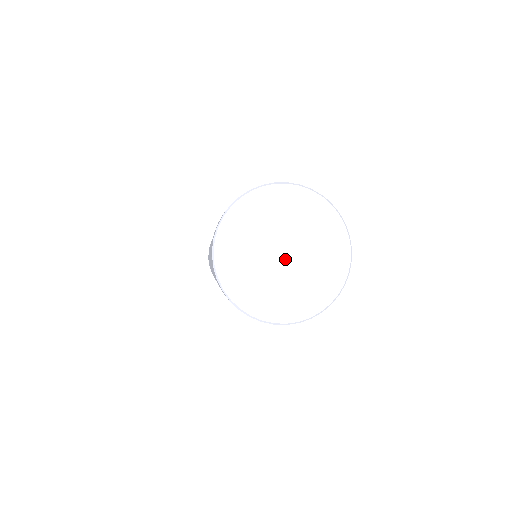
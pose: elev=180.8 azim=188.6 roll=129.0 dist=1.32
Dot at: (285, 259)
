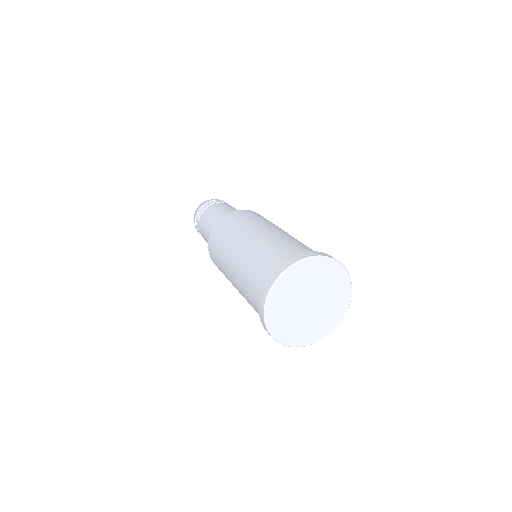
Dot at: (312, 306)
